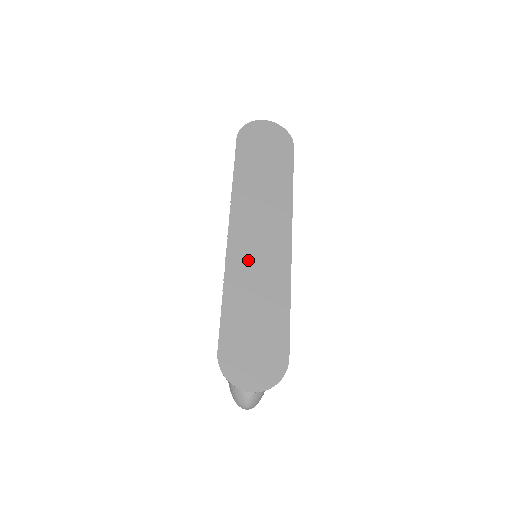
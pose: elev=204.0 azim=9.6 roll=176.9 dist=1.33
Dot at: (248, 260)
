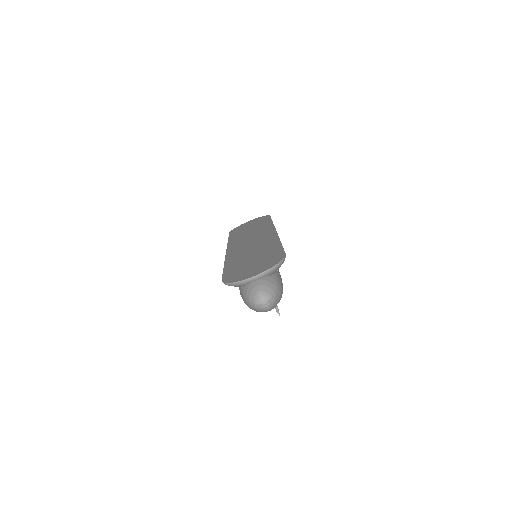
Dot at: (243, 249)
